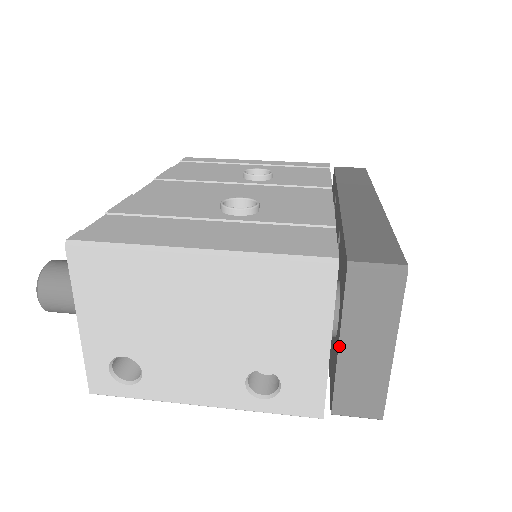
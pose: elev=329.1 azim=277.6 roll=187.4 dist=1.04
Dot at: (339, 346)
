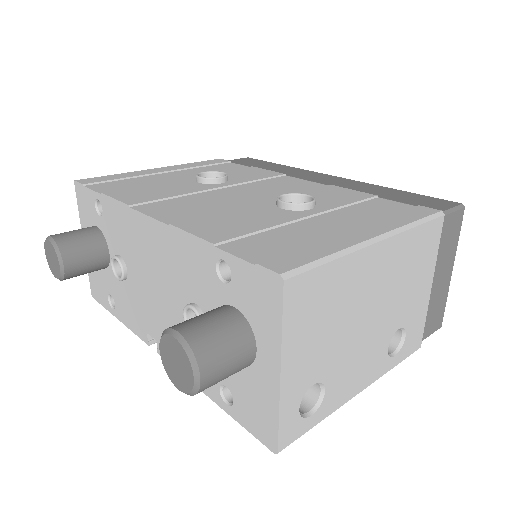
Dot at: (432, 282)
